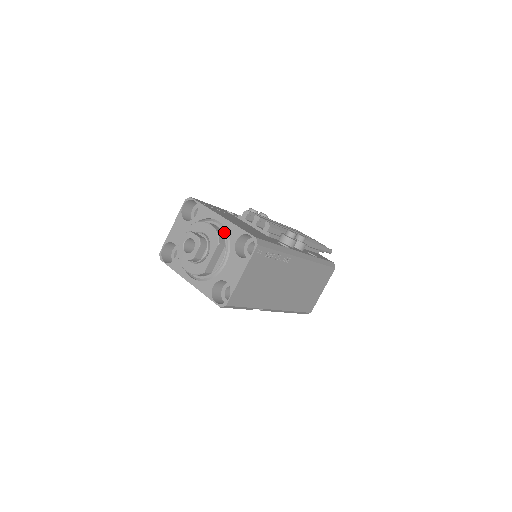
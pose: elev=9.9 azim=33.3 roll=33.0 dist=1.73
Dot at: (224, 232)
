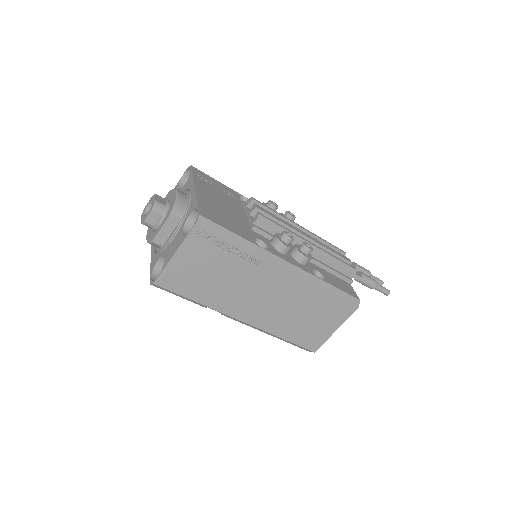
Dot at: (188, 204)
